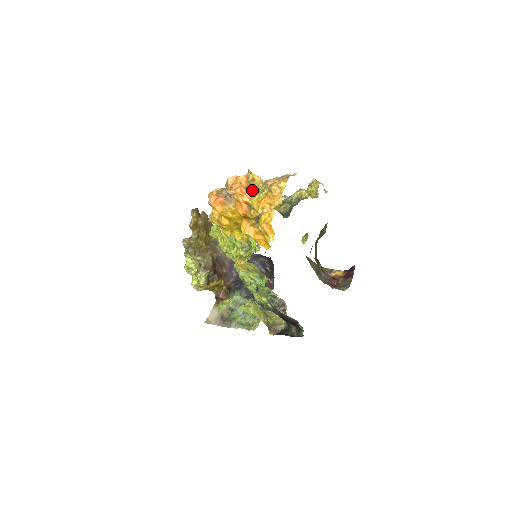
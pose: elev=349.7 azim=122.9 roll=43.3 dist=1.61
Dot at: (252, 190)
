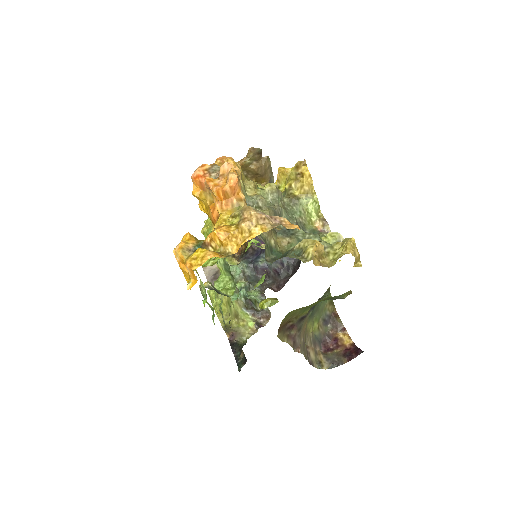
Dot at: (234, 202)
